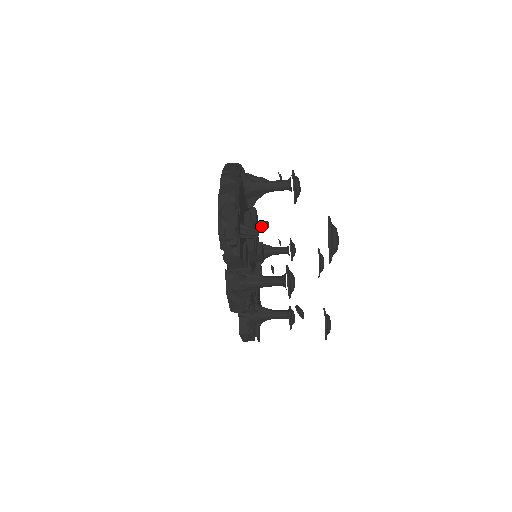
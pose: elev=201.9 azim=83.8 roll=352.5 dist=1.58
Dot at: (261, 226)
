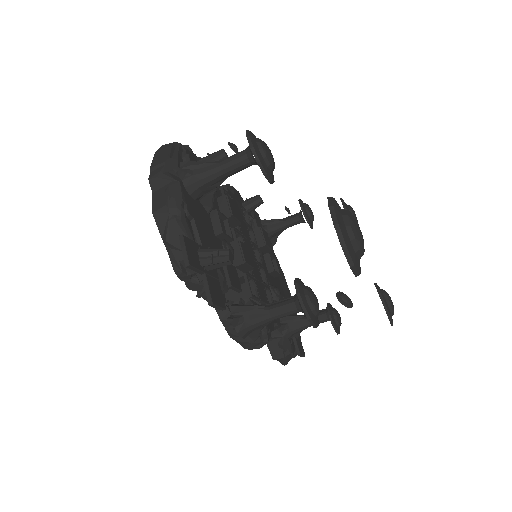
Dot at: (251, 205)
